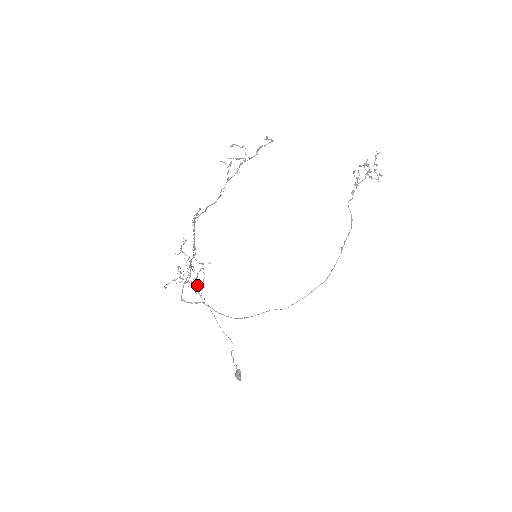
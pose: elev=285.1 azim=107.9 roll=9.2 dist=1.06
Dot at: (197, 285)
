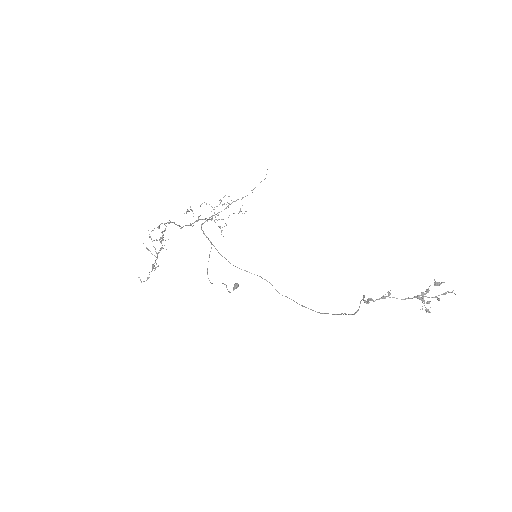
Dot at: (218, 226)
